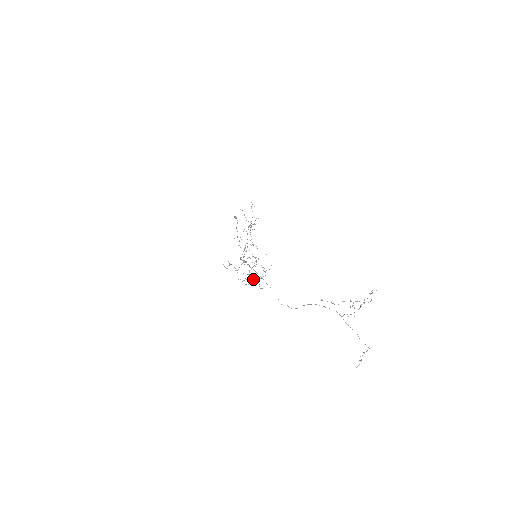
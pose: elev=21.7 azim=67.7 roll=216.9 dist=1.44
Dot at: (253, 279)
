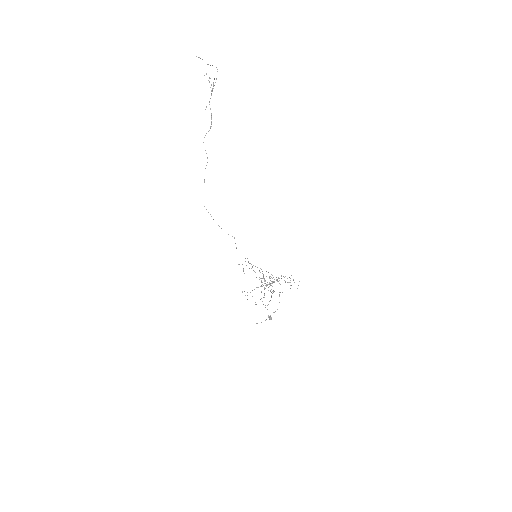
Dot at: occluded
